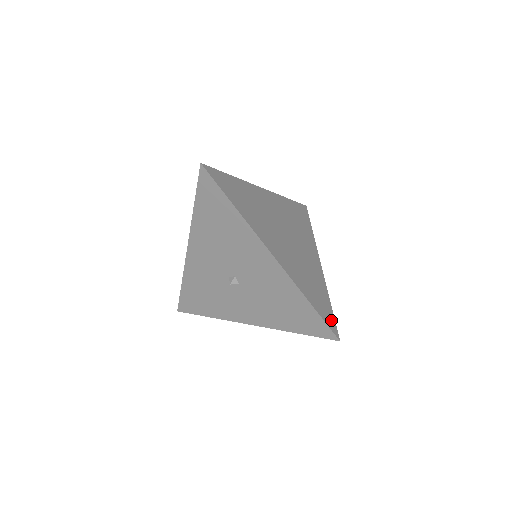
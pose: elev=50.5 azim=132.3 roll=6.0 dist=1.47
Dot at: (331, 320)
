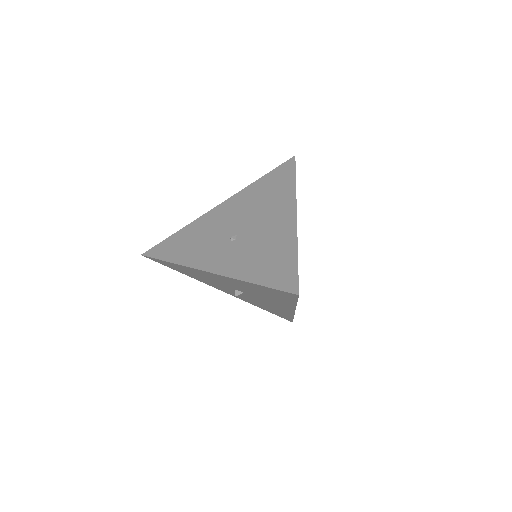
Dot at: occluded
